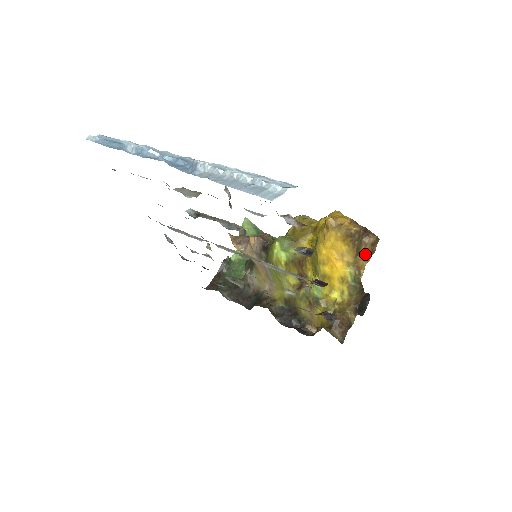
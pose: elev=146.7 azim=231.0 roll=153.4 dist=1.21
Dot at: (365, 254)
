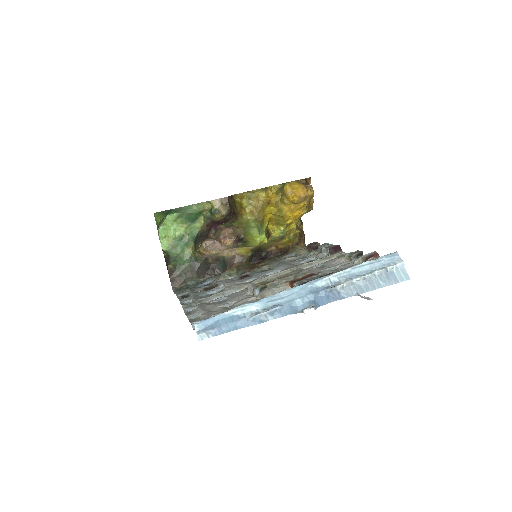
Dot at: occluded
